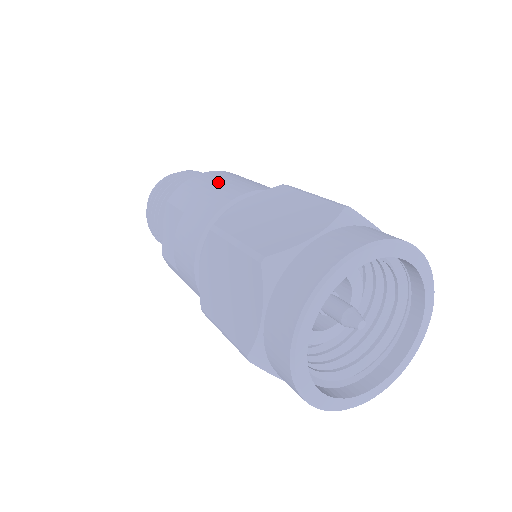
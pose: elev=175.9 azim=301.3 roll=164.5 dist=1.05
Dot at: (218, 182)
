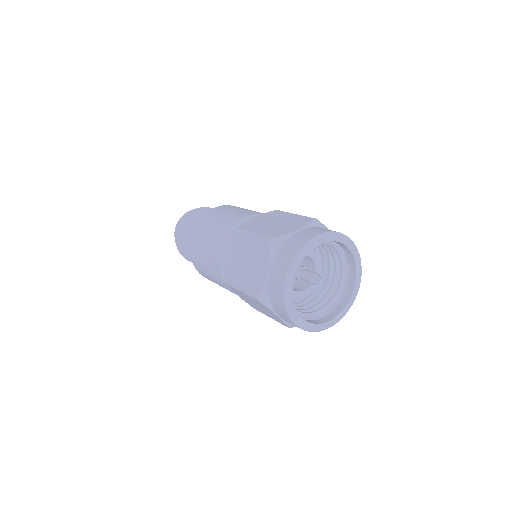
Dot at: (234, 210)
